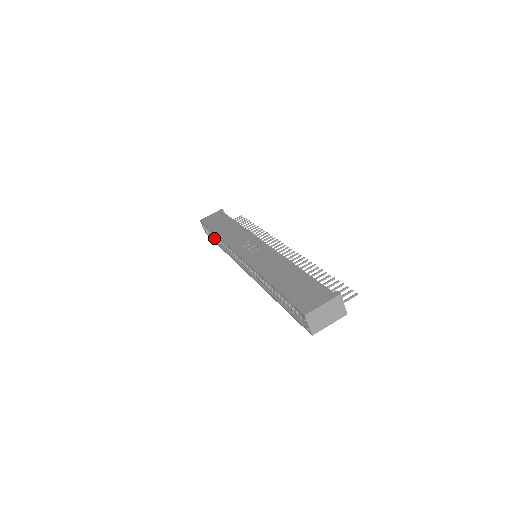
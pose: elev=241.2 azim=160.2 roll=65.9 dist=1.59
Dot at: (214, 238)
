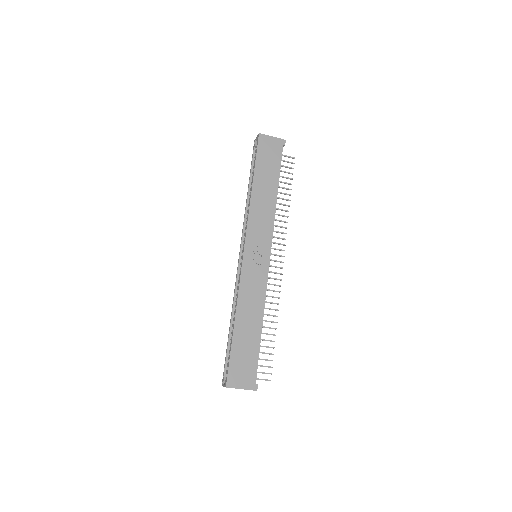
Dot at: (253, 167)
